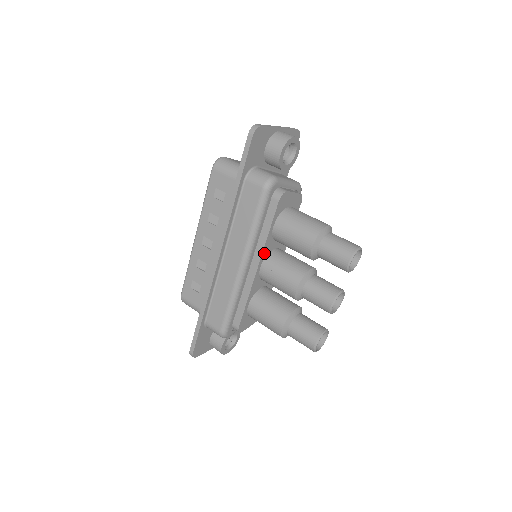
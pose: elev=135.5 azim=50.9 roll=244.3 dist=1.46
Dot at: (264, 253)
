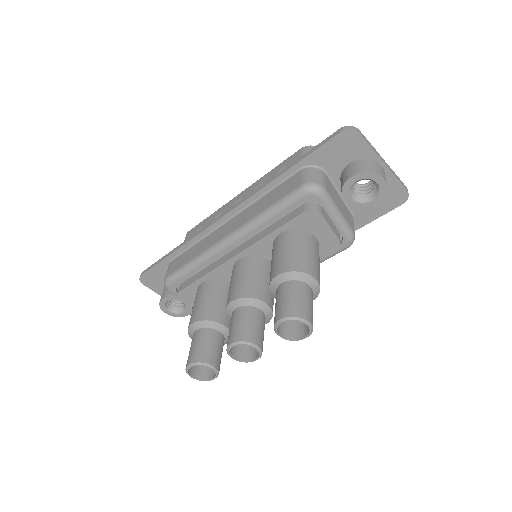
Dot at: (253, 249)
